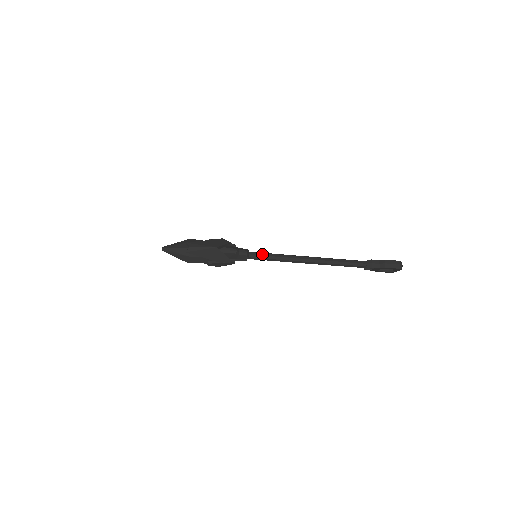
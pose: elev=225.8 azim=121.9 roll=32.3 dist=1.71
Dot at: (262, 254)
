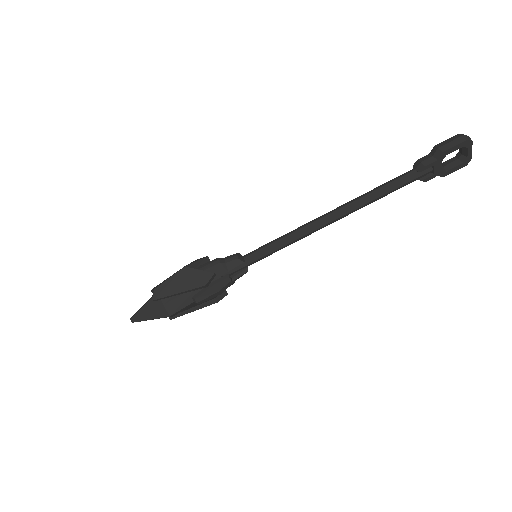
Dot at: (261, 247)
